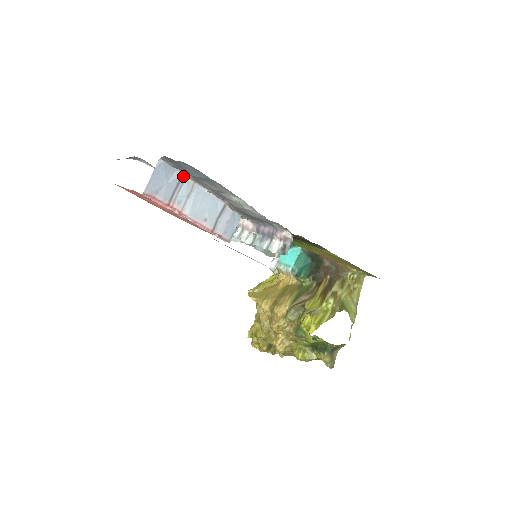
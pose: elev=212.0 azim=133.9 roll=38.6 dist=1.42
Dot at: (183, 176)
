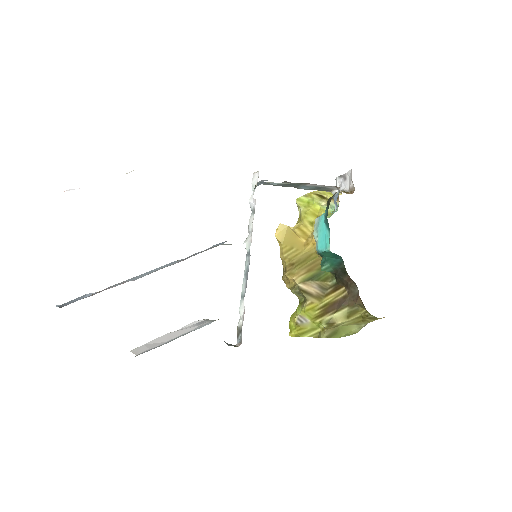
Dot at: occluded
